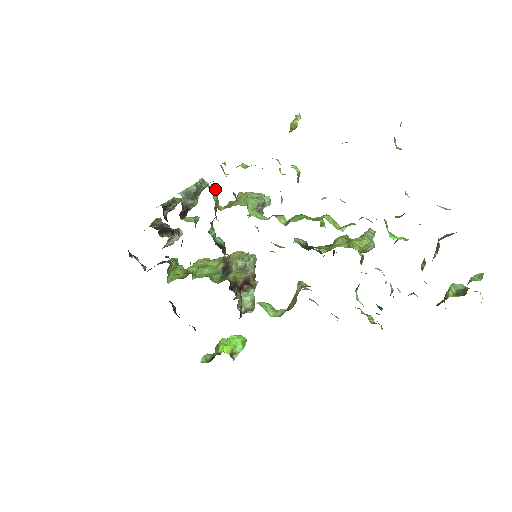
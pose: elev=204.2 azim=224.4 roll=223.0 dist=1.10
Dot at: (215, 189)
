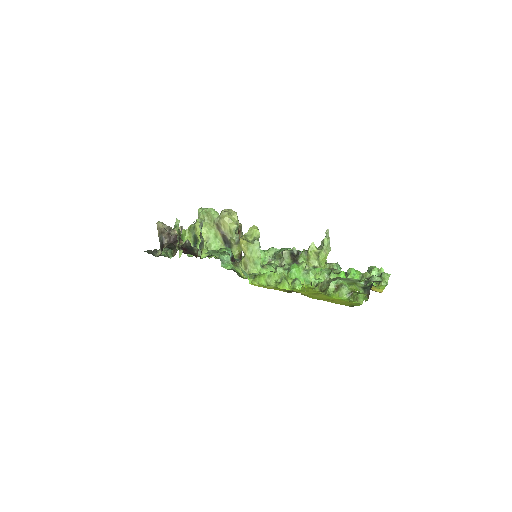
Dot at: (228, 256)
